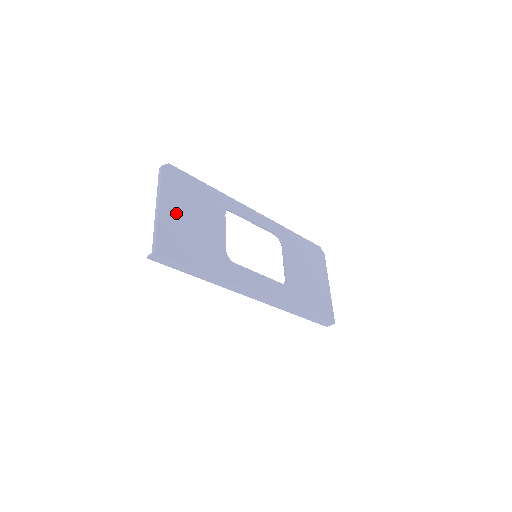
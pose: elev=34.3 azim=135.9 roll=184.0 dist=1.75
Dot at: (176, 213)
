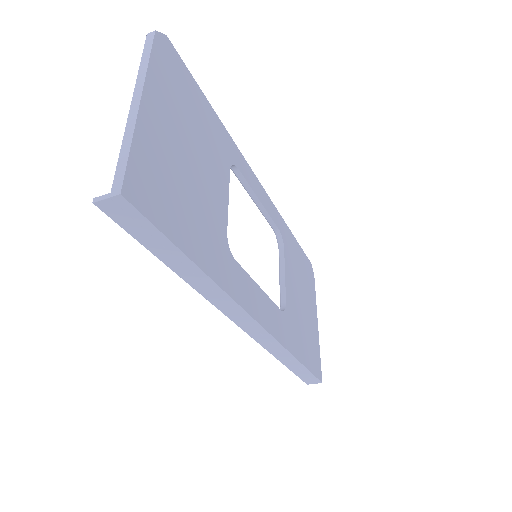
Dot at: (167, 130)
